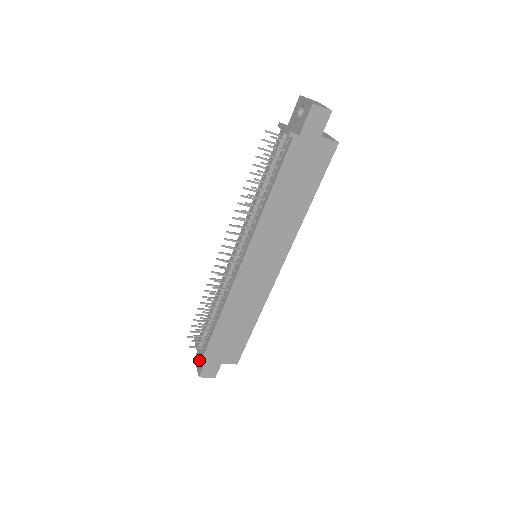
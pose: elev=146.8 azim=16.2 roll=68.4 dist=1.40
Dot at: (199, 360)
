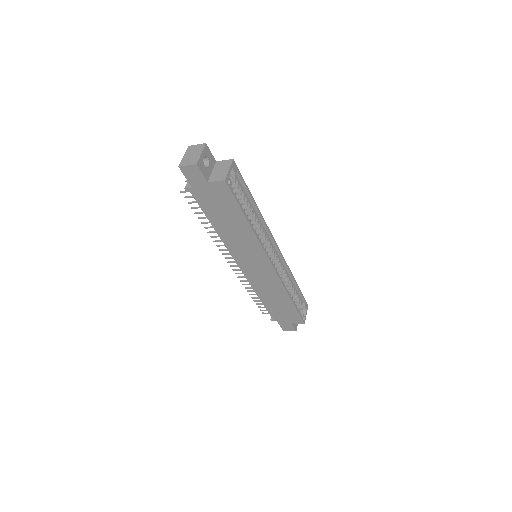
Dot at: occluded
